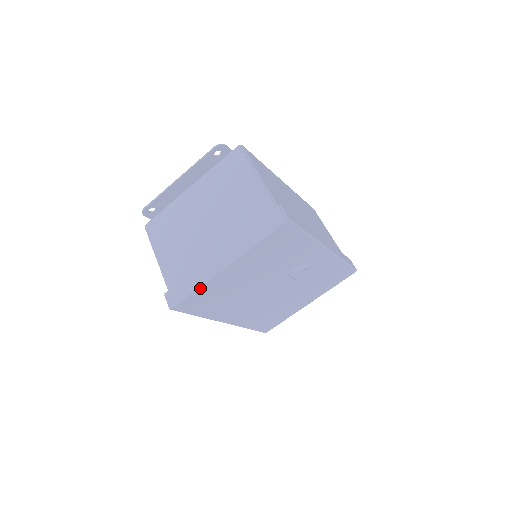
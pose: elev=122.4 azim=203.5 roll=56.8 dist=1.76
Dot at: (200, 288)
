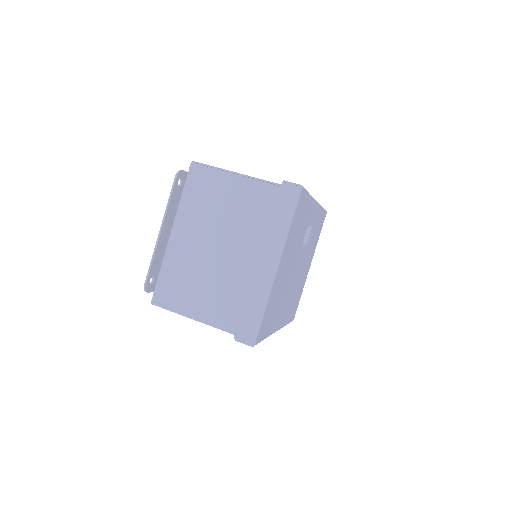
Dot at: (267, 305)
